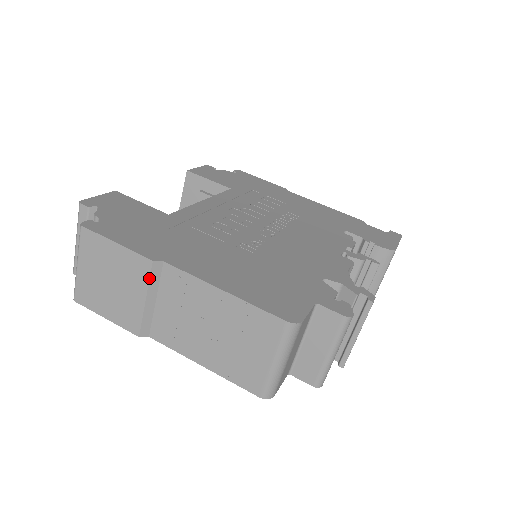
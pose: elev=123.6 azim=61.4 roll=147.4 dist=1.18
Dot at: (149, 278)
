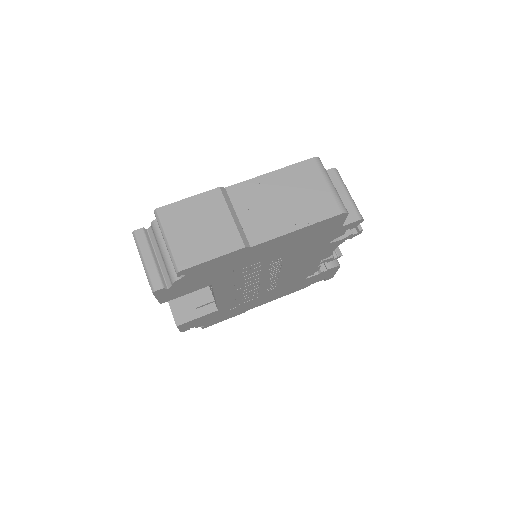
Dot at: (224, 199)
